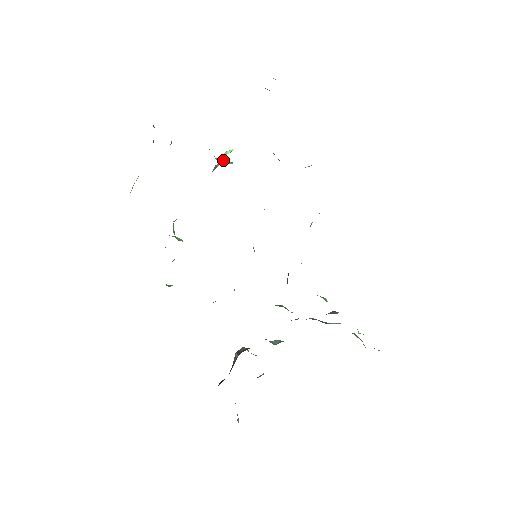
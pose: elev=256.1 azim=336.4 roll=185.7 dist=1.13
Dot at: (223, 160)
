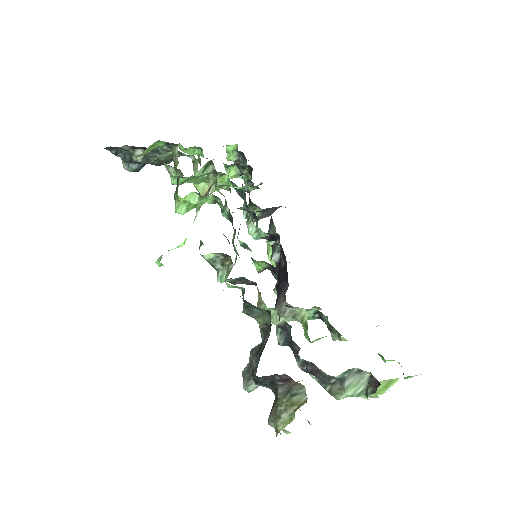
Dot at: (199, 209)
